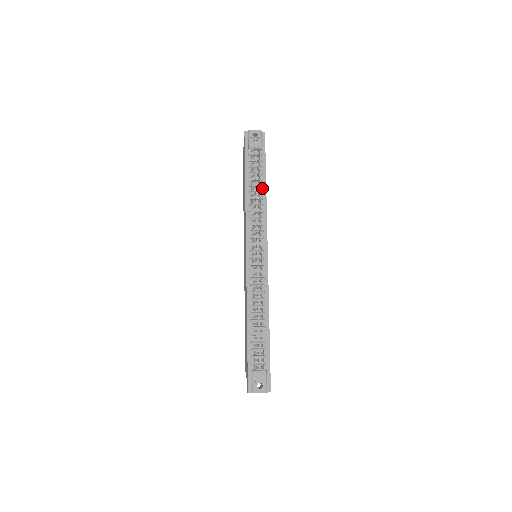
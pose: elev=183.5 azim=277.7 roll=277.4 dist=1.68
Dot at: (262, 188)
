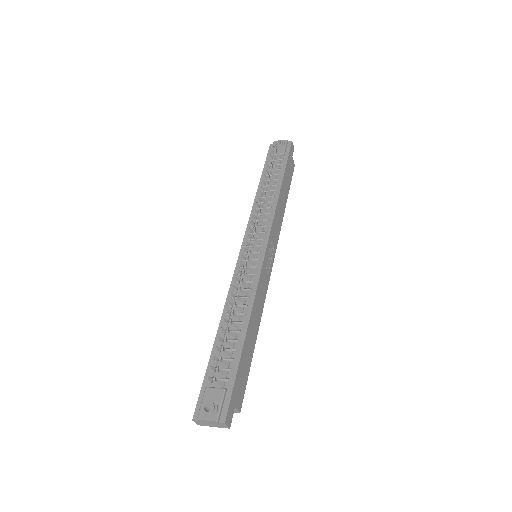
Dot at: (276, 187)
